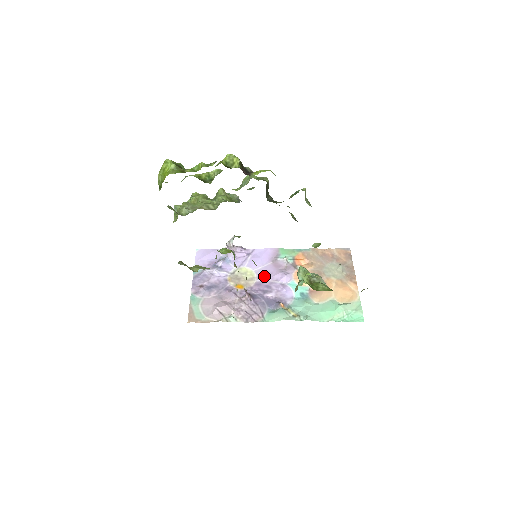
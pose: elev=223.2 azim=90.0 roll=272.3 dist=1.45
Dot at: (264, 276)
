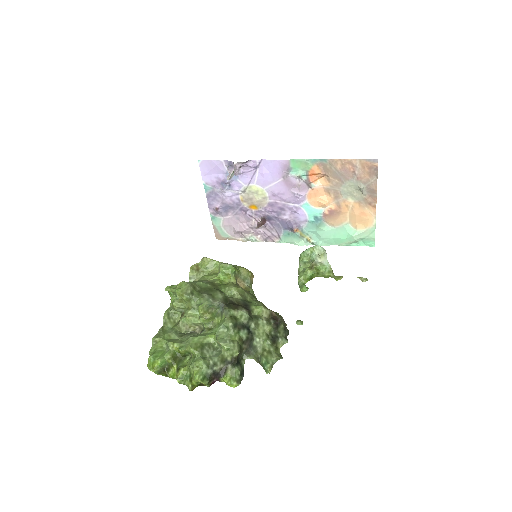
Dot at: (276, 197)
